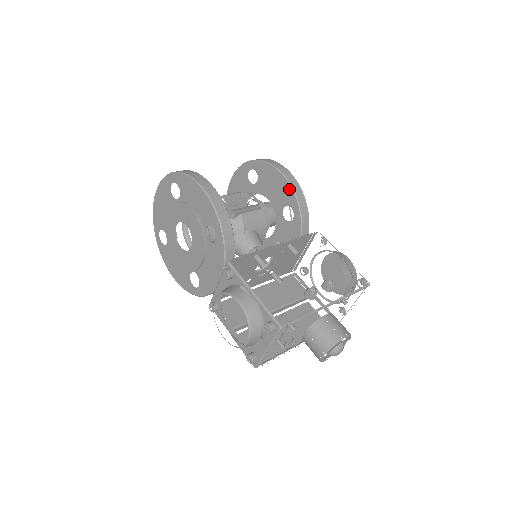
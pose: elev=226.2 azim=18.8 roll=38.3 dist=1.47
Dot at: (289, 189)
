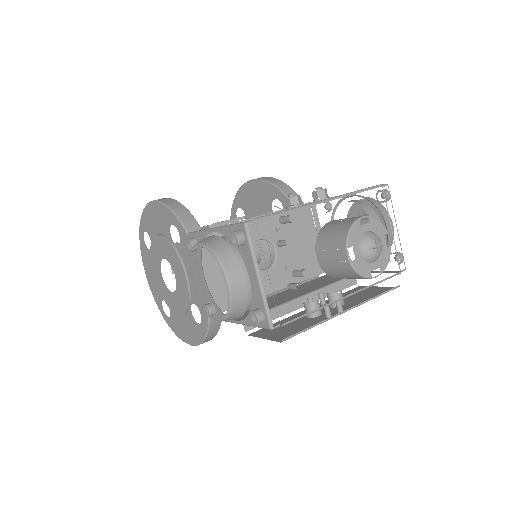
Dot at: (263, 185)
